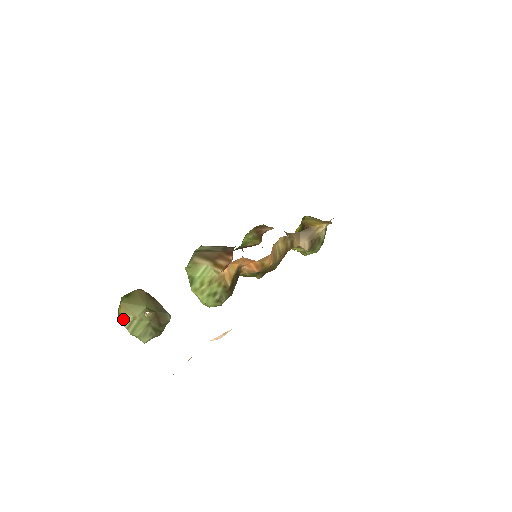
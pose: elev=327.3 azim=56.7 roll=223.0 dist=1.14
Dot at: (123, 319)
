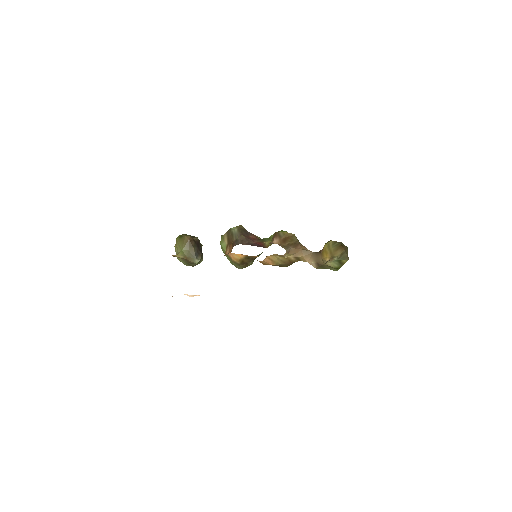
Dot at: (175, 248)
